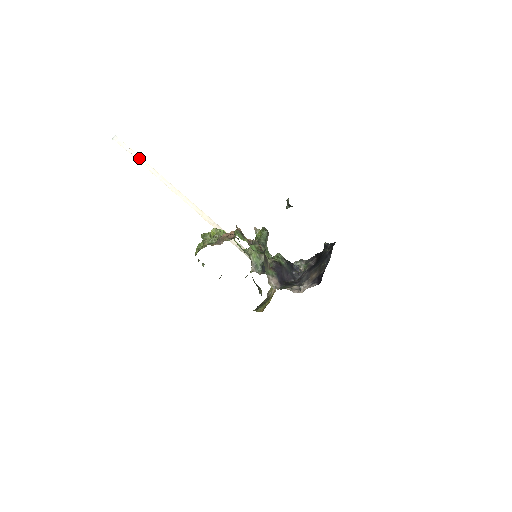
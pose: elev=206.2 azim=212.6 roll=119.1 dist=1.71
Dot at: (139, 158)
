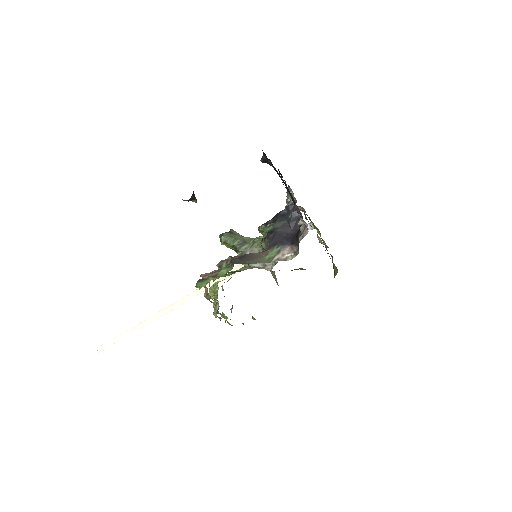
Dot at: (125, 334)
